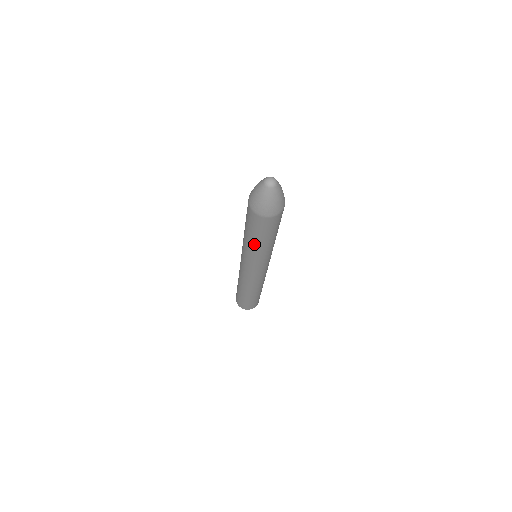
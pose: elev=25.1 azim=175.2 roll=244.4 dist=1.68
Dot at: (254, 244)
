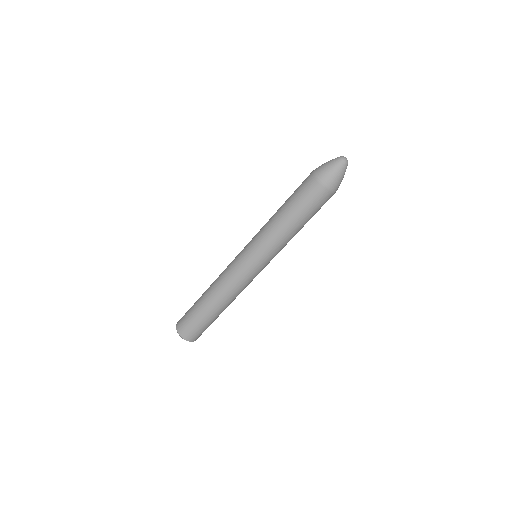
Dot at: (294, 229)
